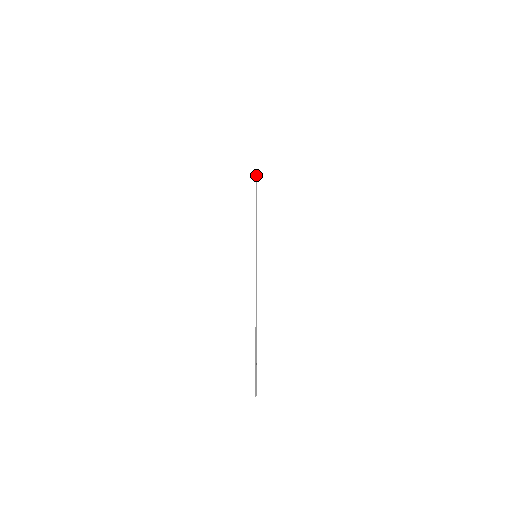
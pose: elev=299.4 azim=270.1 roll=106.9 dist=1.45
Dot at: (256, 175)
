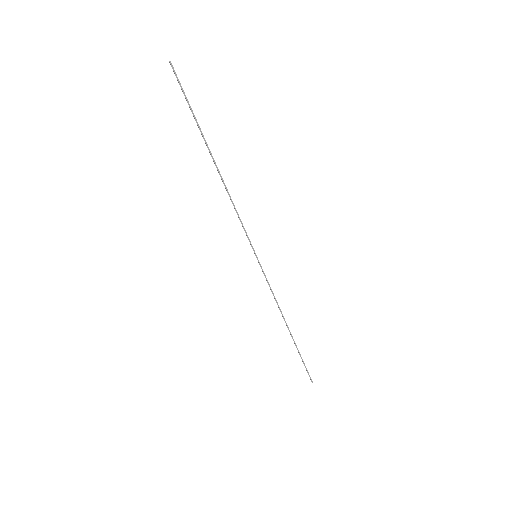
Dot at: (176, 77)
